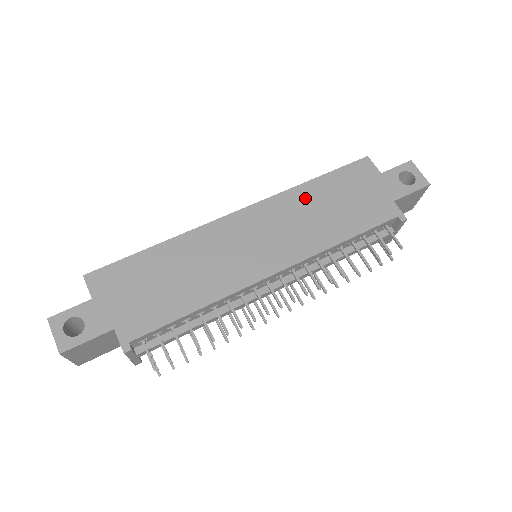
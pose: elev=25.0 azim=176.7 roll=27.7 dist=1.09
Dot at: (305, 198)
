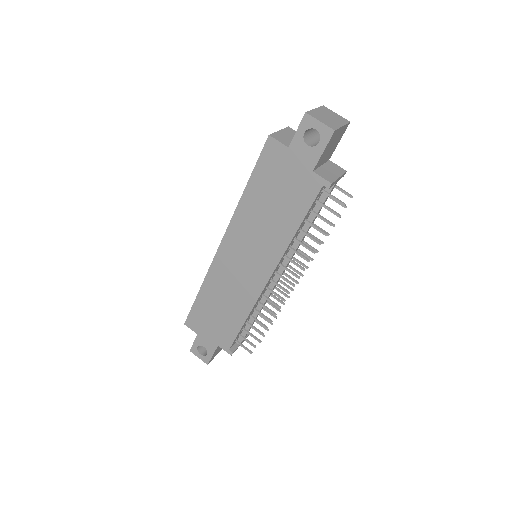
Dot at: (250, 210)
